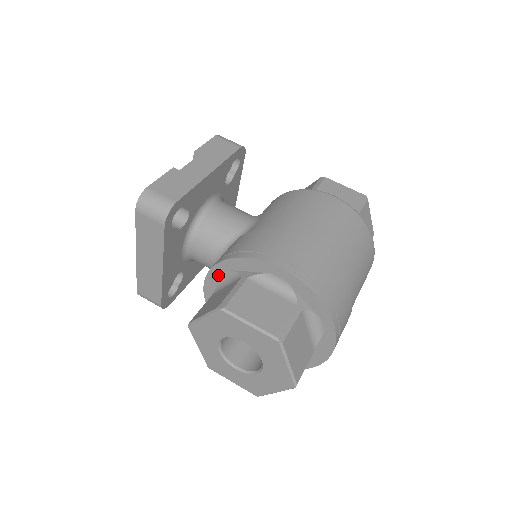
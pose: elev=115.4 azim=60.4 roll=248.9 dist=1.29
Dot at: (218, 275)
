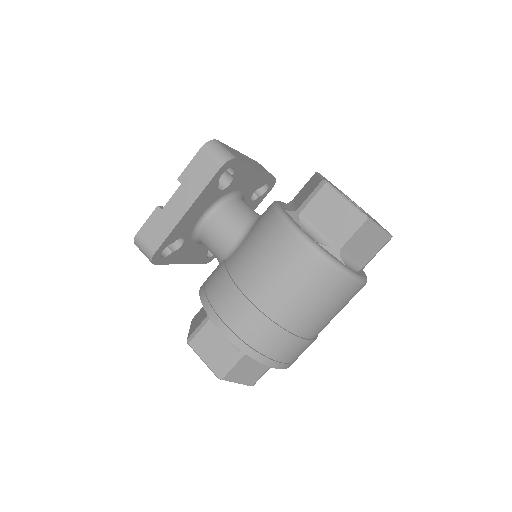
Dot at: occluded
